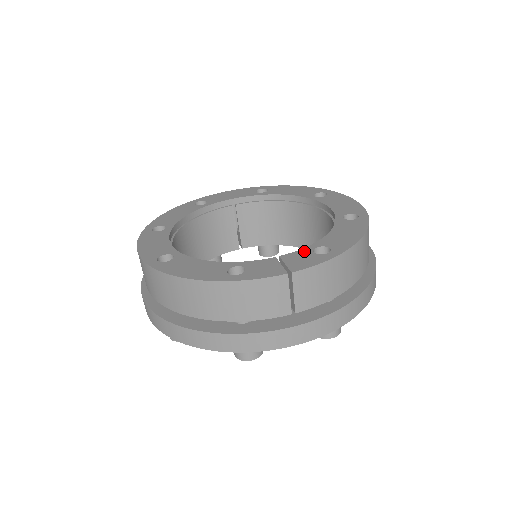
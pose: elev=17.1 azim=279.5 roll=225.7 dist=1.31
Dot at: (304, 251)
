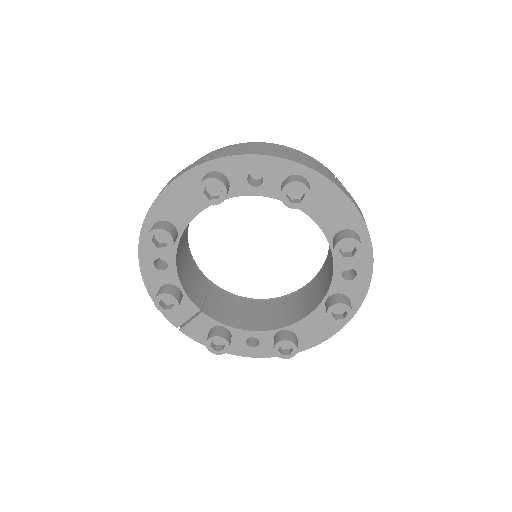
Dot at: occluded
